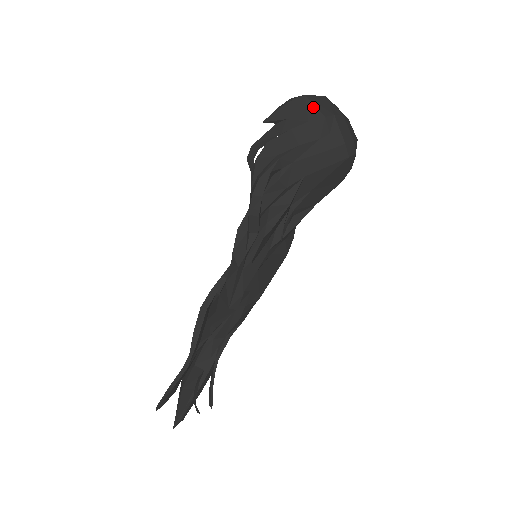
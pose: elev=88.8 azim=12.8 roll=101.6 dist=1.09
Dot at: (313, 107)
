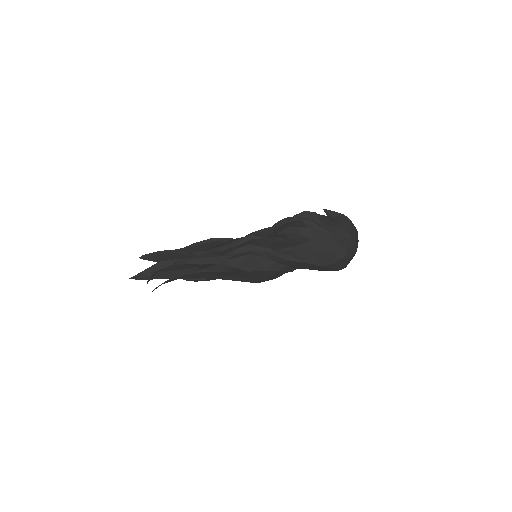
Dot at: (347, 224)
